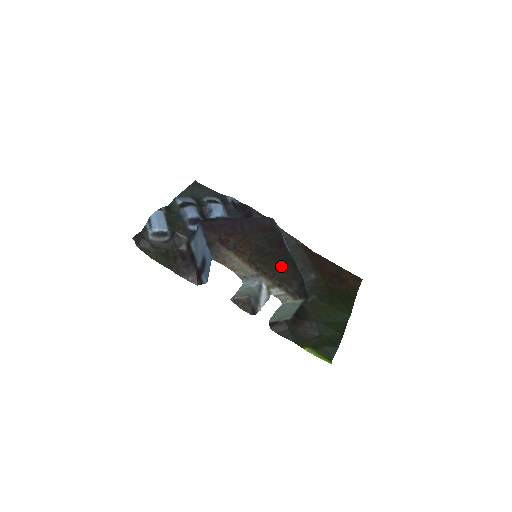
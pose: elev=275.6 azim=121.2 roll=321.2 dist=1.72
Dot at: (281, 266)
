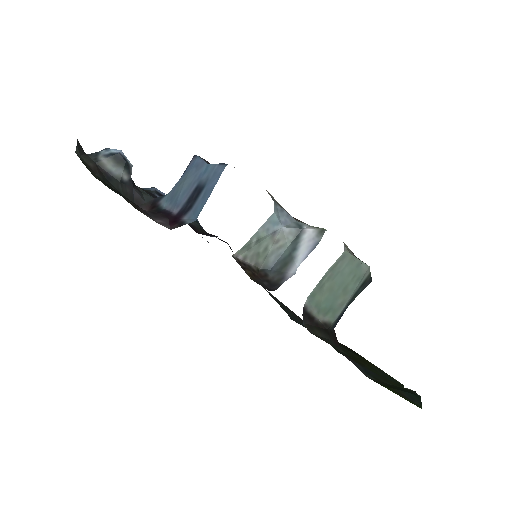
Dot at: occluded
